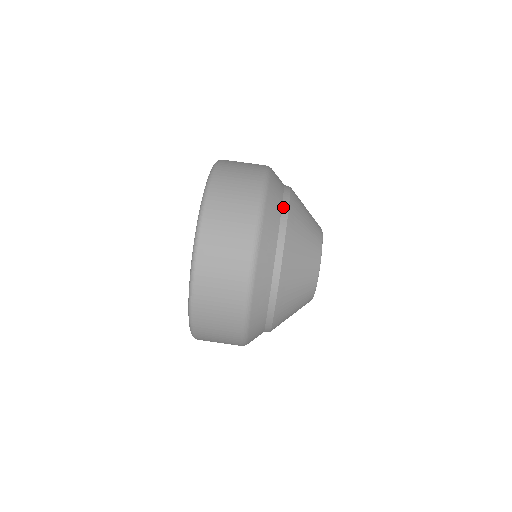
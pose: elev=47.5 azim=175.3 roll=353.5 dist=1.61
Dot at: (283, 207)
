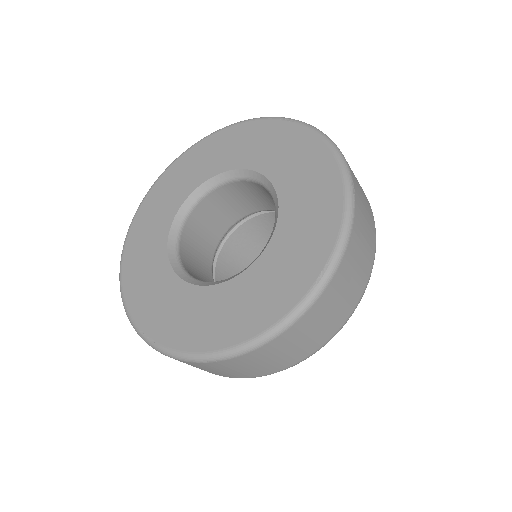
Dot at: occluded
